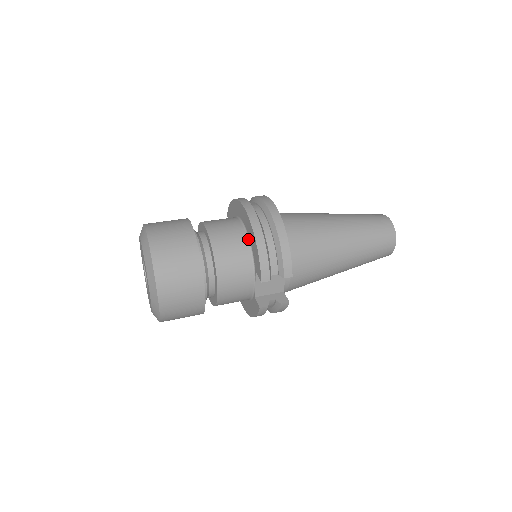
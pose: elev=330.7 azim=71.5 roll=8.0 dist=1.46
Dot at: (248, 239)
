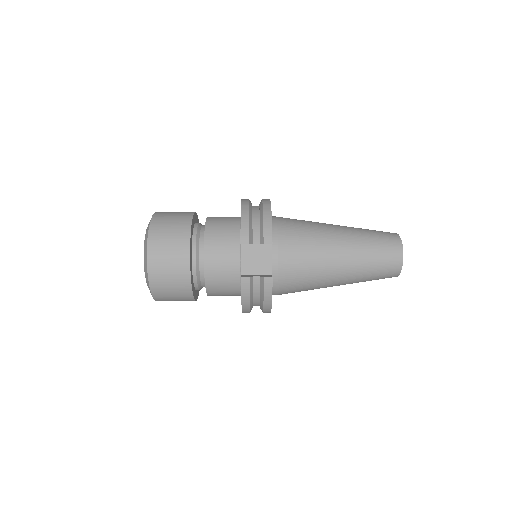
Dot at: (240, 221)
